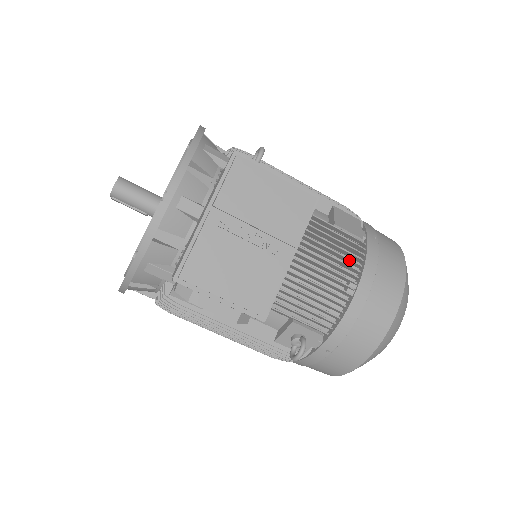
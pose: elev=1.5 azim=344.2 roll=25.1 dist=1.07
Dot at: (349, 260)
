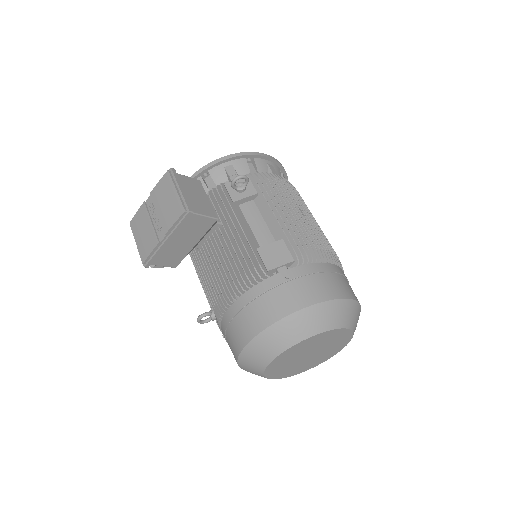
Dot at: (242, 277)
